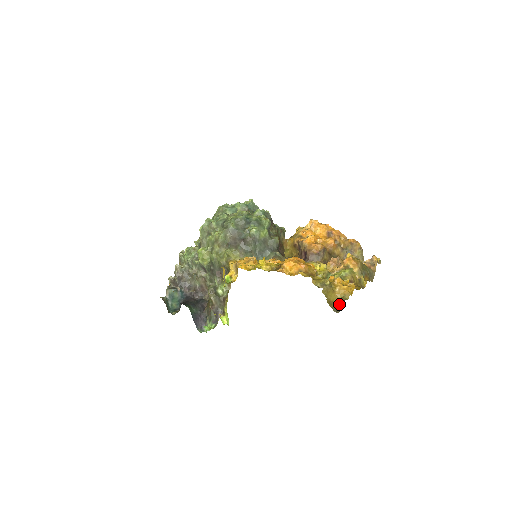
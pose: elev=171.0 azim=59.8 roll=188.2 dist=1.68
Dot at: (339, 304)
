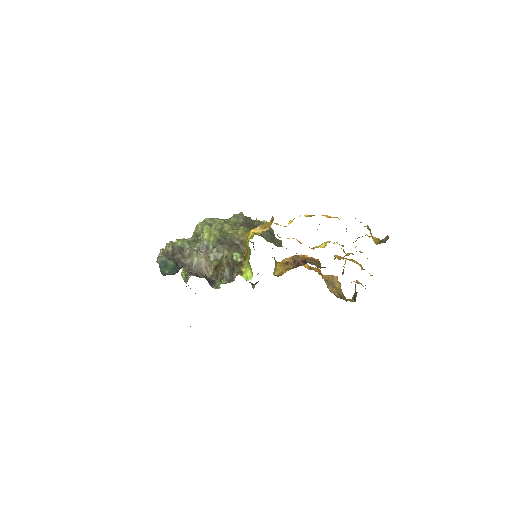
Dot at: (380, 242)
